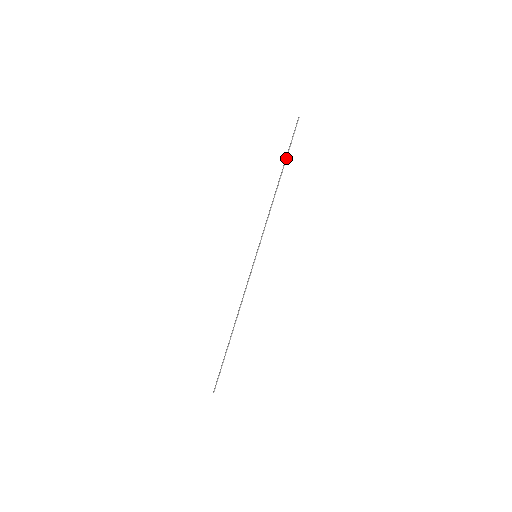
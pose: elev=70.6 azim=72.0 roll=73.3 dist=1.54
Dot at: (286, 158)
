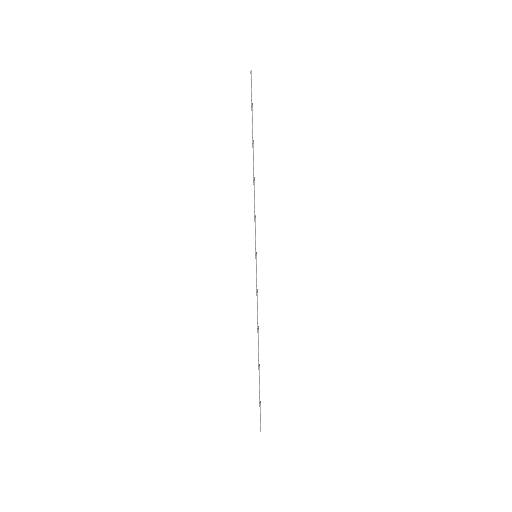
Dot at: (252, 126)
